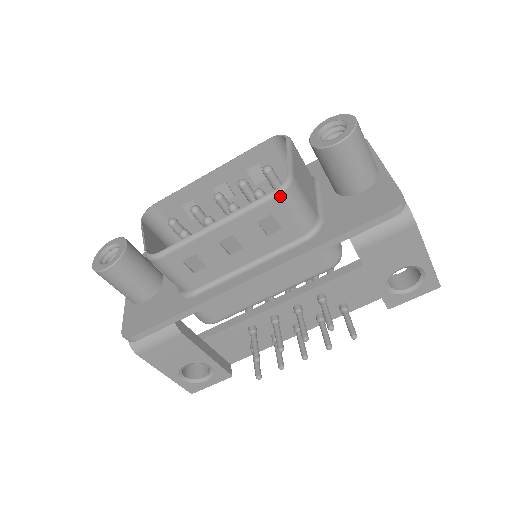
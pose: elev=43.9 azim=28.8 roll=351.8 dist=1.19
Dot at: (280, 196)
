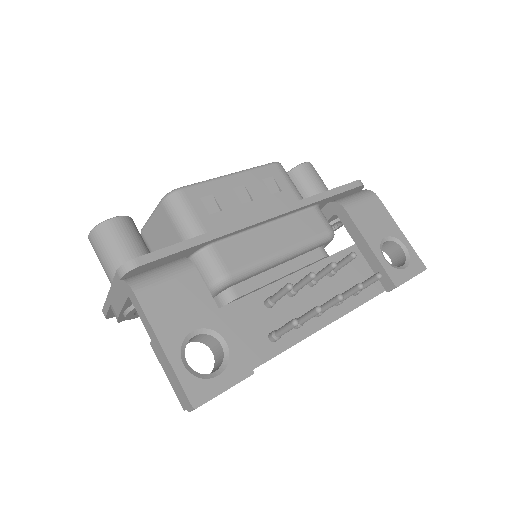
Dot at: (277, 165)
